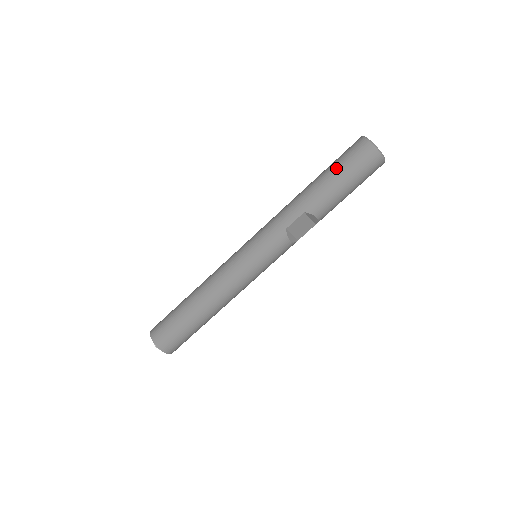
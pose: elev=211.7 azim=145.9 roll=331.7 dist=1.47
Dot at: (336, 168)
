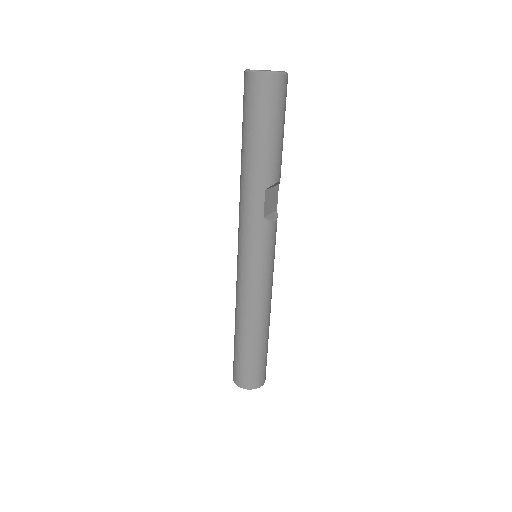
Dot at: (254, 126)
